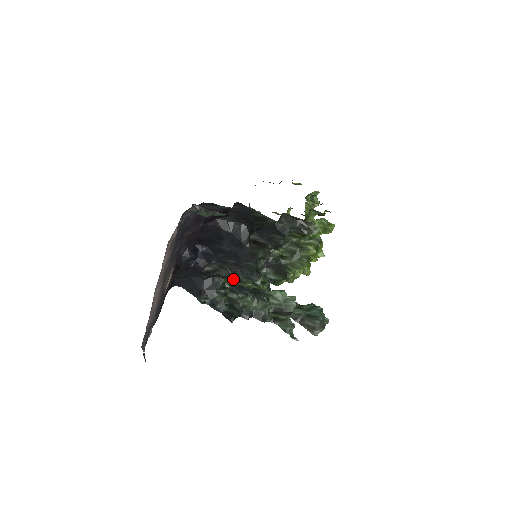
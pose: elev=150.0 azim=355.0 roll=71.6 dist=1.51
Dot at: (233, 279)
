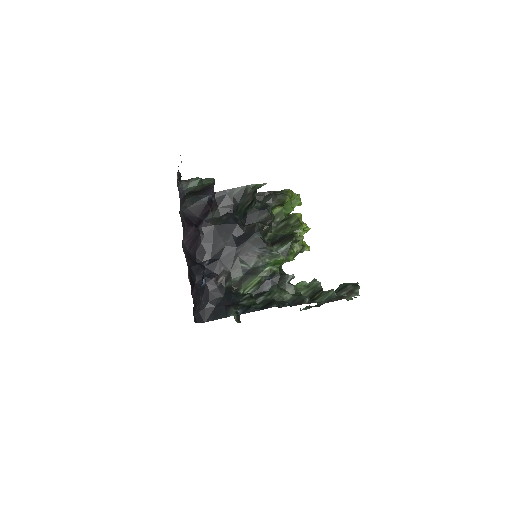
Dot at: (250, 275)
